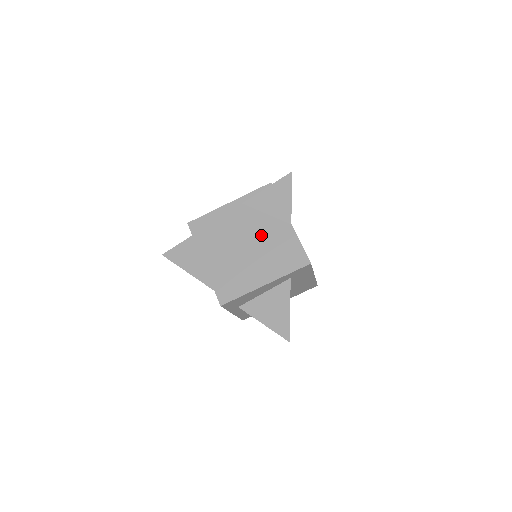
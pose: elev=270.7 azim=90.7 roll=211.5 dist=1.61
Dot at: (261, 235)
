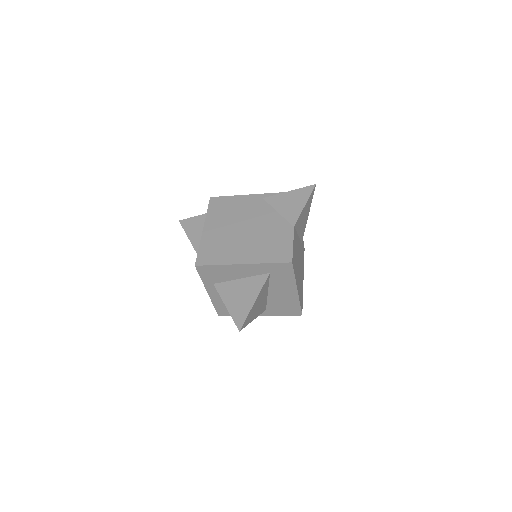
Dot at: (263, 226)
